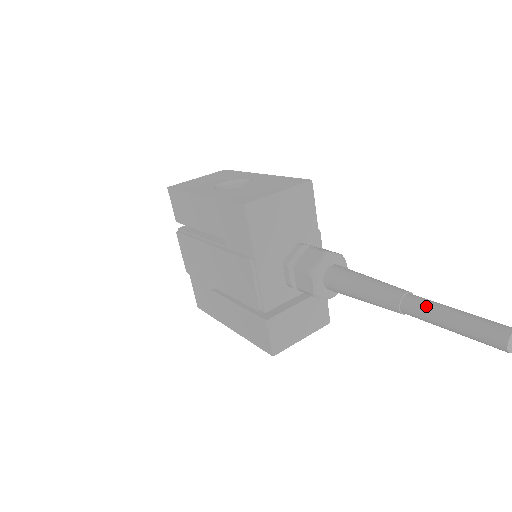
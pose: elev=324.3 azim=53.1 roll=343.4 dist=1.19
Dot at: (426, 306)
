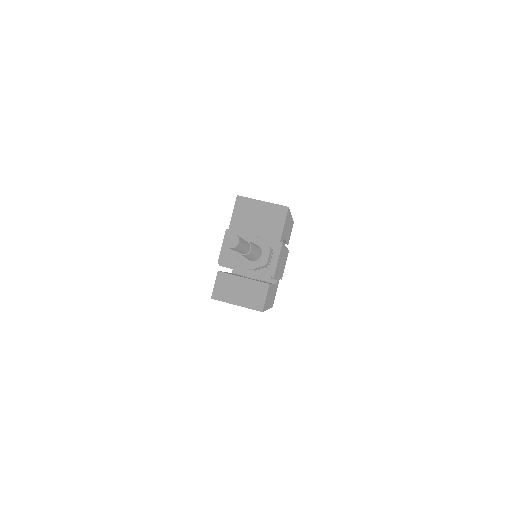
Dot at: occluded
